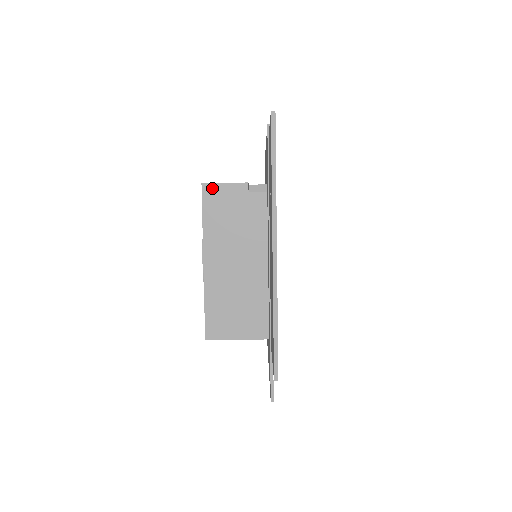
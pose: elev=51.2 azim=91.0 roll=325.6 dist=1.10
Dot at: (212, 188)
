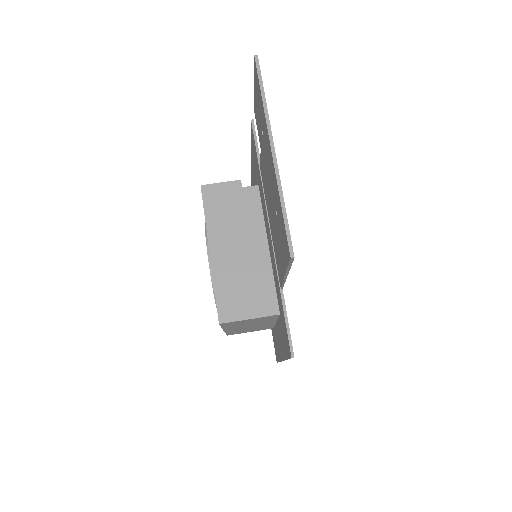
Dot at: (210, 188)
